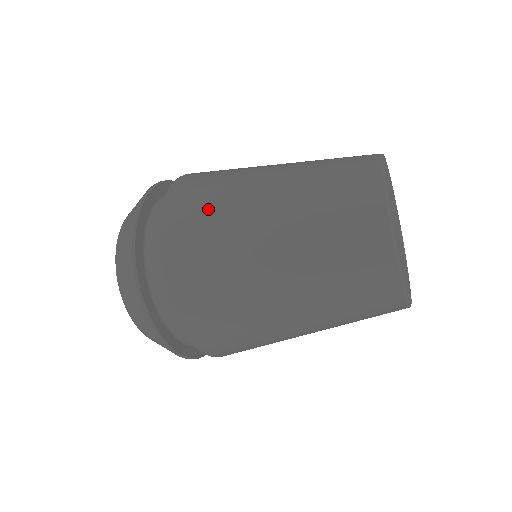
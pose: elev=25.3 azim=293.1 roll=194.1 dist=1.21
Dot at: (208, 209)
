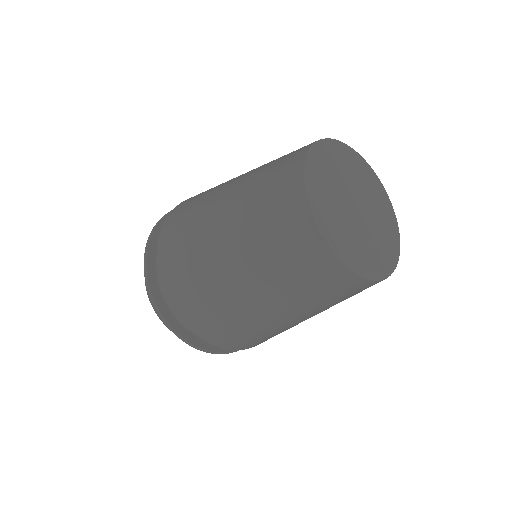
Dot at: occluded
